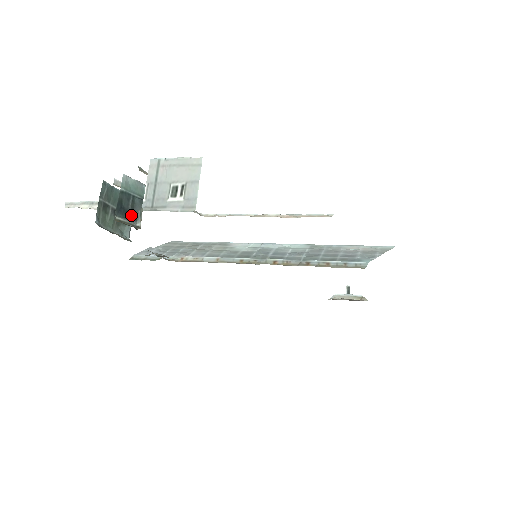
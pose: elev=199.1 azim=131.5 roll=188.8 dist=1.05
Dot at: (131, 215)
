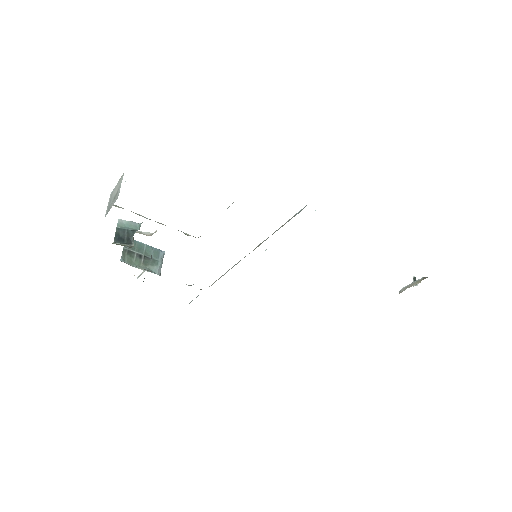
Dot at: (127, 241)
